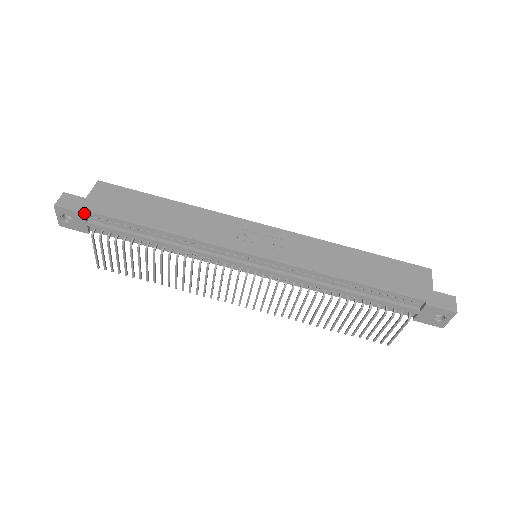
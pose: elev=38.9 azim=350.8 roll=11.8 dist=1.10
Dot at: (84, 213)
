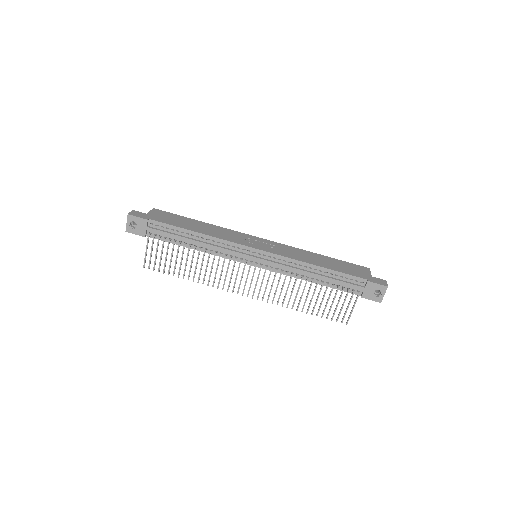
Dot at: (147, 219)
